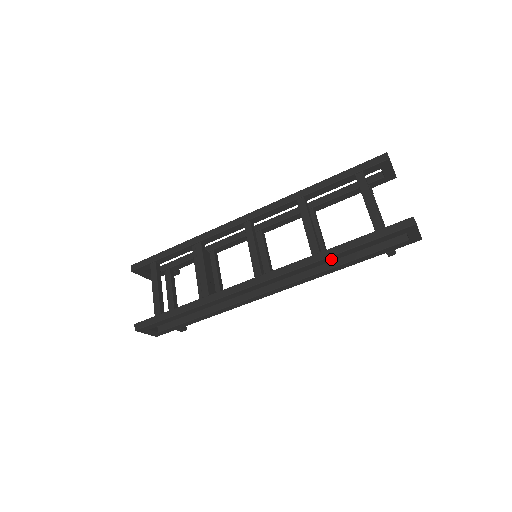
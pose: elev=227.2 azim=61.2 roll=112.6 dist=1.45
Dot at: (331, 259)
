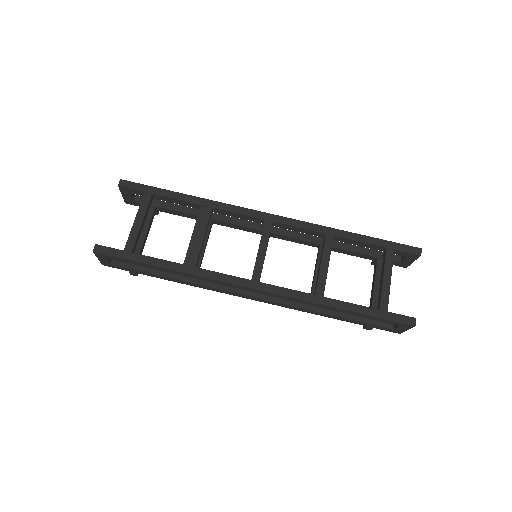
Dot at: (329, 308)
